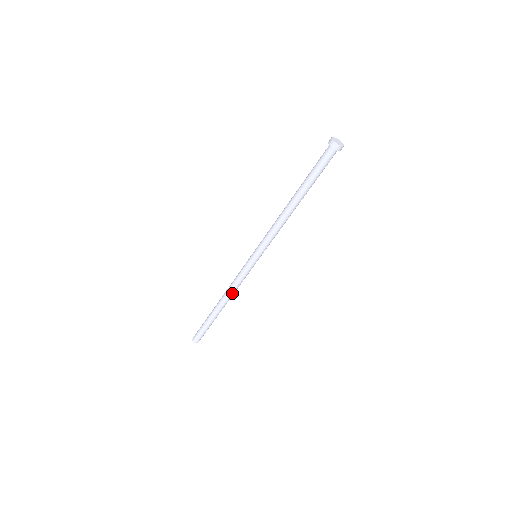
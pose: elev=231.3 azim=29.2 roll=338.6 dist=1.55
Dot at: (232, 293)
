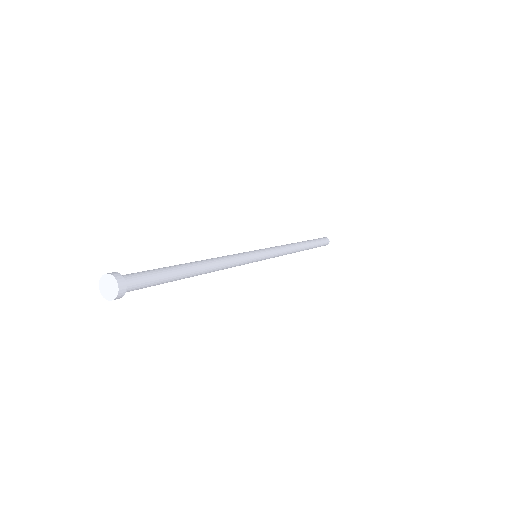
Dot at: occluded
